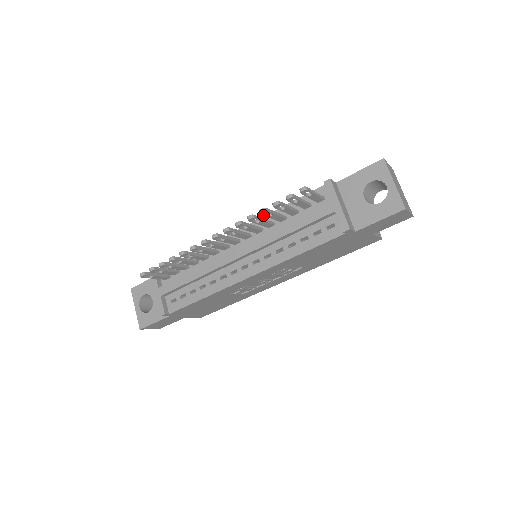
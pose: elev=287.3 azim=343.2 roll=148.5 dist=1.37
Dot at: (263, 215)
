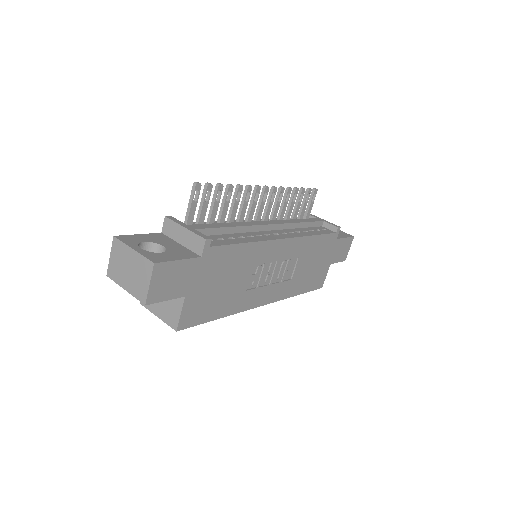
Dot at: (294, 194)
